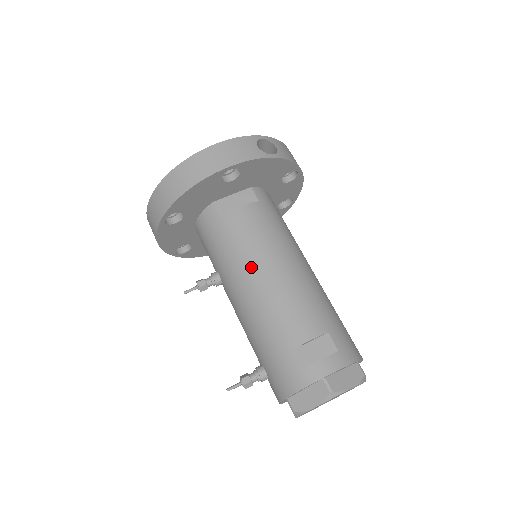
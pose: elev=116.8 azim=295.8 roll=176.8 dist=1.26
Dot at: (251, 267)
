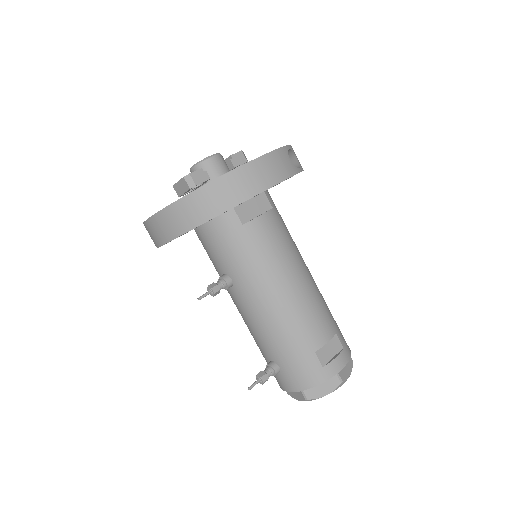
Dot at: (276, 278)
